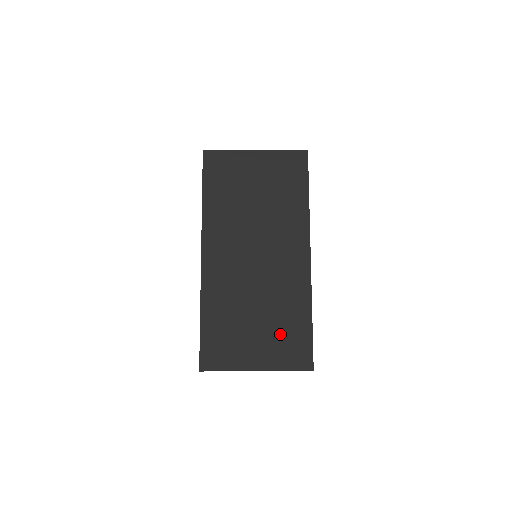
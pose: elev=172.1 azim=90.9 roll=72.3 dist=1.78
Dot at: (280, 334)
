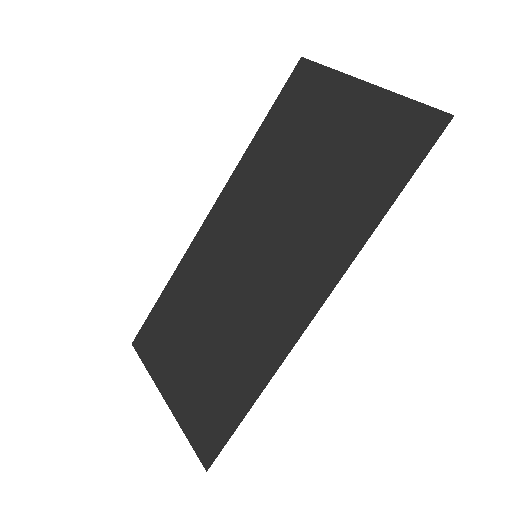
Dot at: (209, 384)
